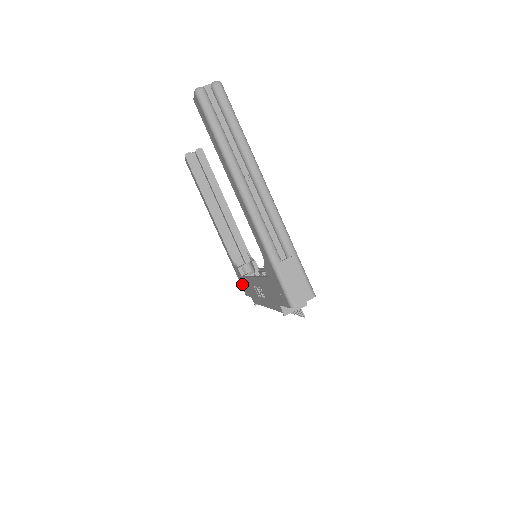
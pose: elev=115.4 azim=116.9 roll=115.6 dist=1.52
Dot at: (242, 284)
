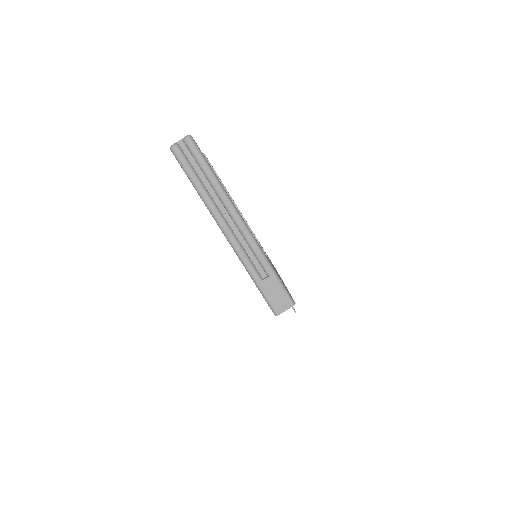
Dot at: occluded
